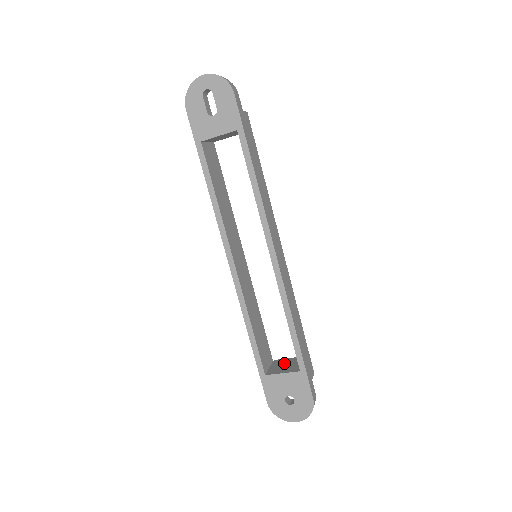
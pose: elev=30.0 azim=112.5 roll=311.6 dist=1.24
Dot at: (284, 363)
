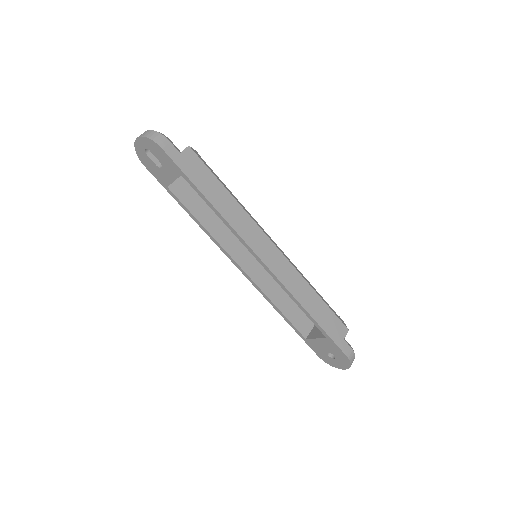
Dot at: occluded
